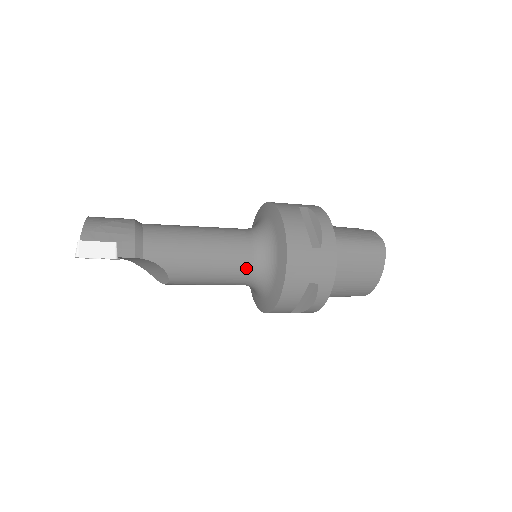
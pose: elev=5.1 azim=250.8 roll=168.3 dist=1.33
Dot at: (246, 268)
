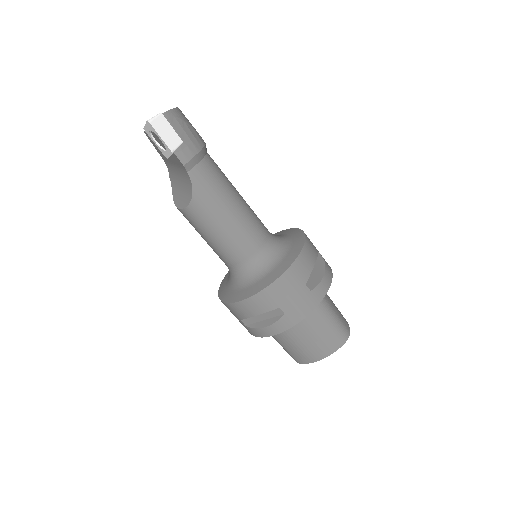
Dot at: (246, 254)
